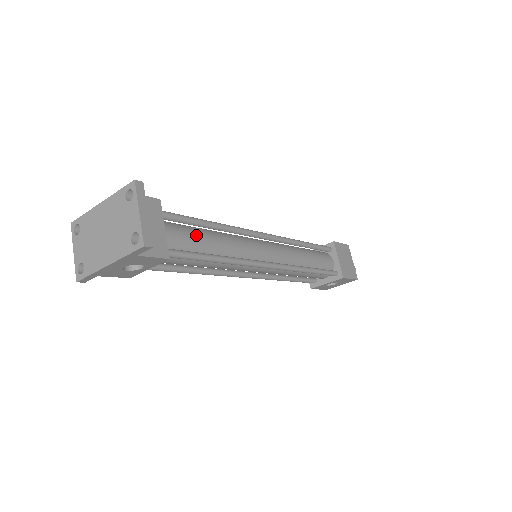
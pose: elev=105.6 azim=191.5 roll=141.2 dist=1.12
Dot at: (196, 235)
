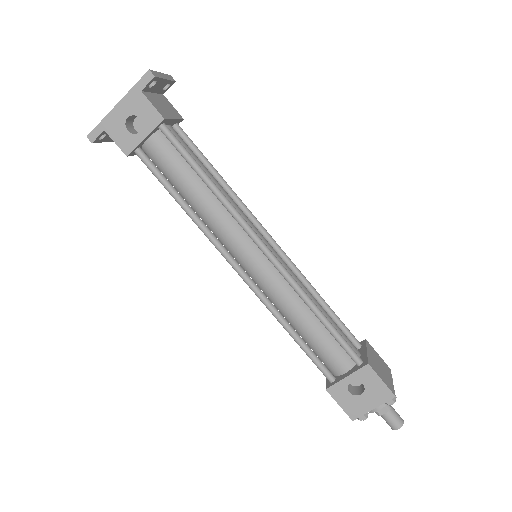
Dot at: (199, 160)
